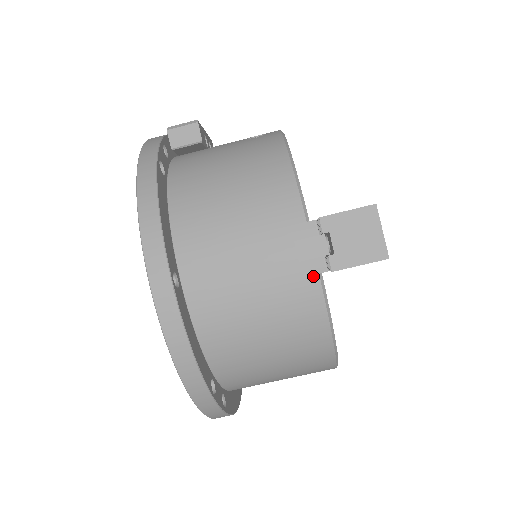
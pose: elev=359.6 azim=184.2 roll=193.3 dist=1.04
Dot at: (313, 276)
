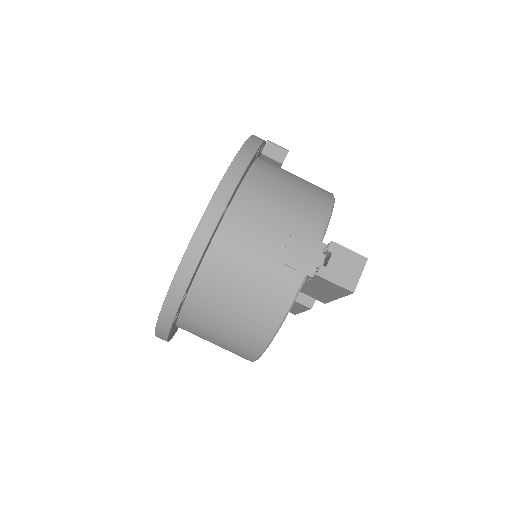
Dot at: (302, 273)
